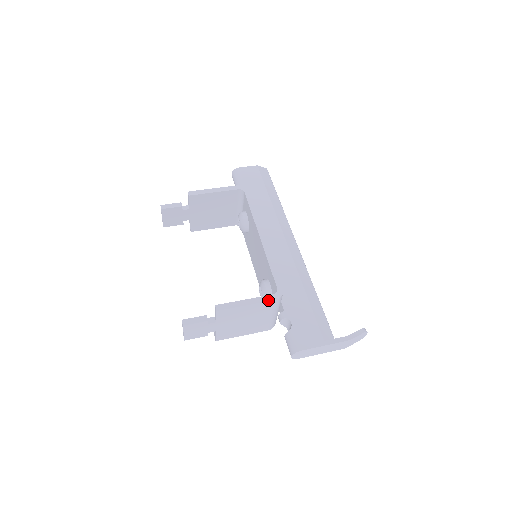
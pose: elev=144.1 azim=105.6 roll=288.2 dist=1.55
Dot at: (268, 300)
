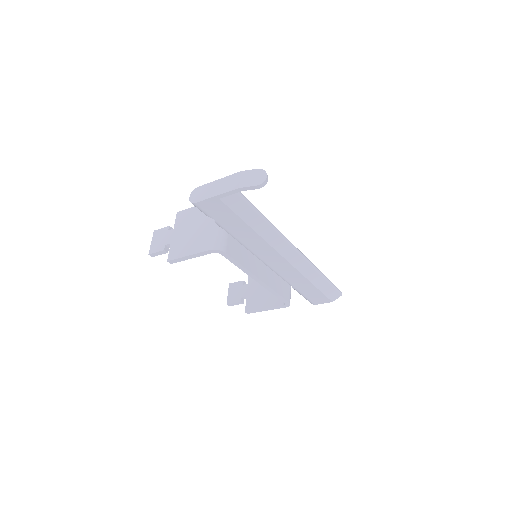
Dot at: occluded
